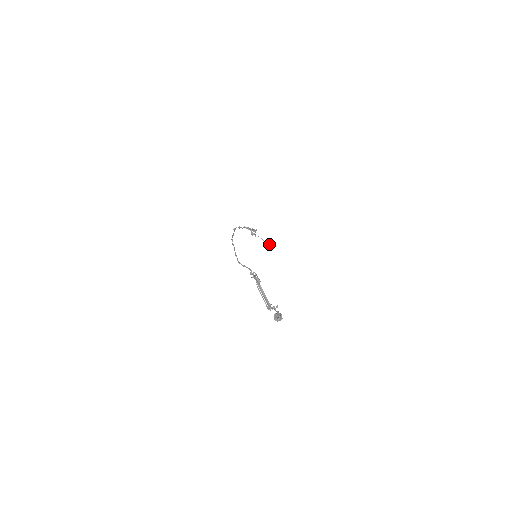
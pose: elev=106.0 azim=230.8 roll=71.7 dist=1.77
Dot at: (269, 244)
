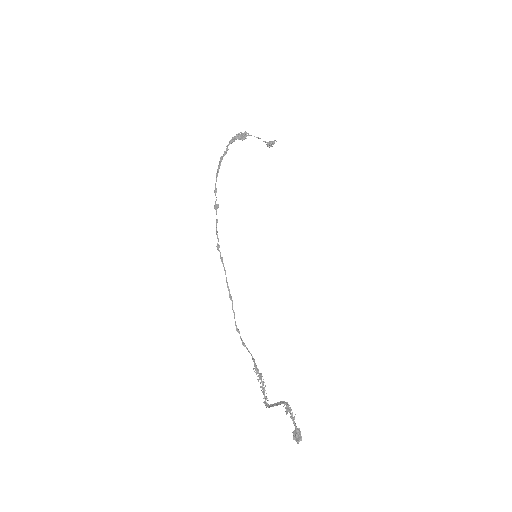
Dot at: (270, 144)
